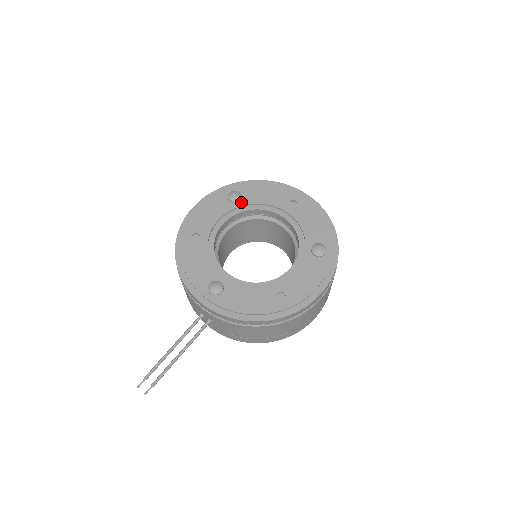
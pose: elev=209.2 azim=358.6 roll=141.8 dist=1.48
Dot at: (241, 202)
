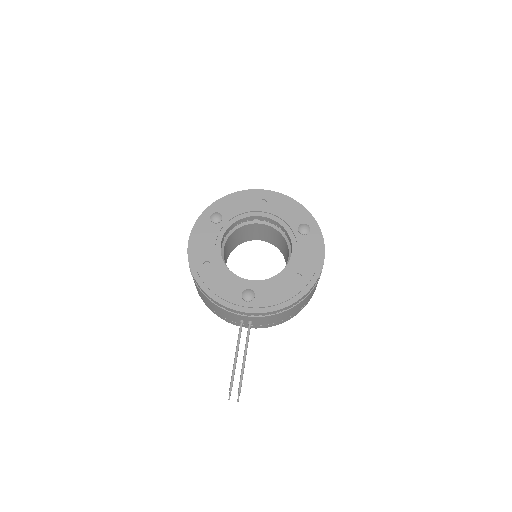
Dot at: (224, 220)
